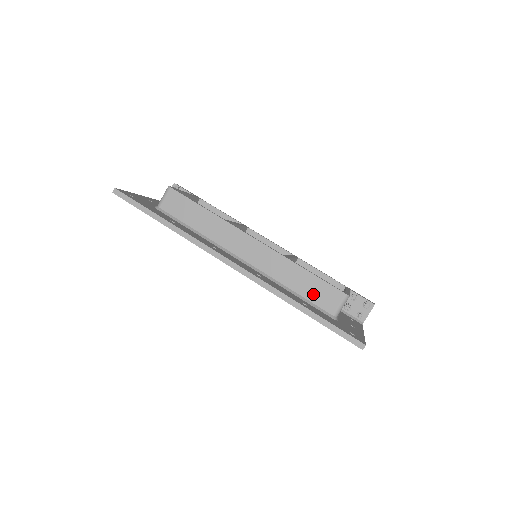
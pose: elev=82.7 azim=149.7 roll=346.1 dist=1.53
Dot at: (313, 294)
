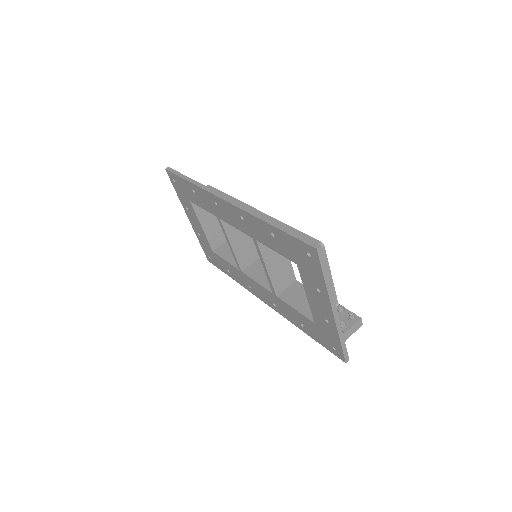
Dot at: occluded
